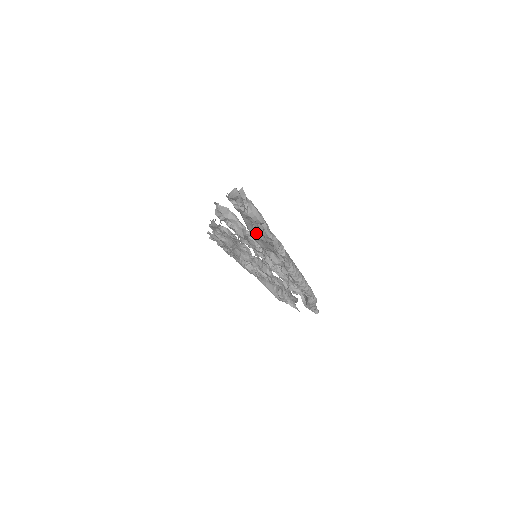
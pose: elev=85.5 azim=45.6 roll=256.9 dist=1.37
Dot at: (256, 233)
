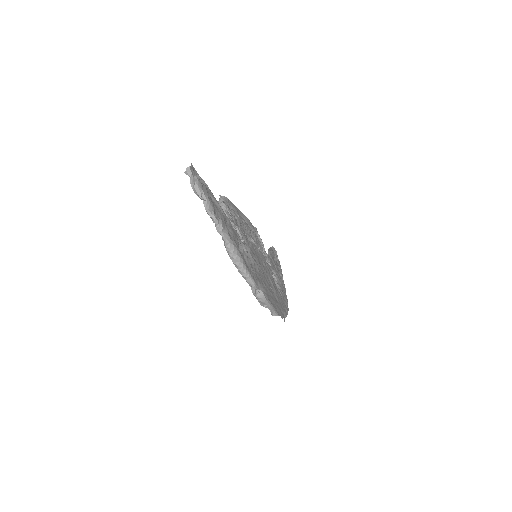
Dot at: occluded
